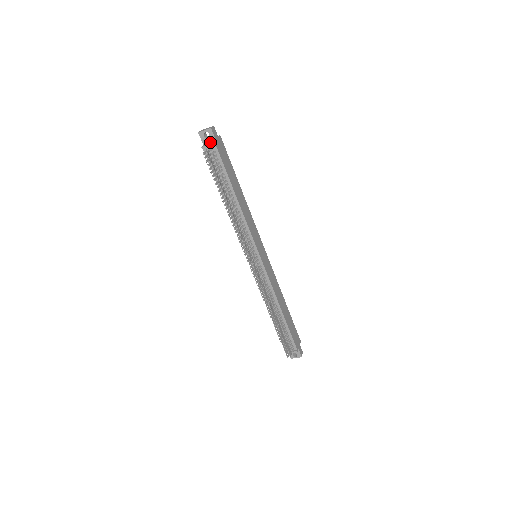
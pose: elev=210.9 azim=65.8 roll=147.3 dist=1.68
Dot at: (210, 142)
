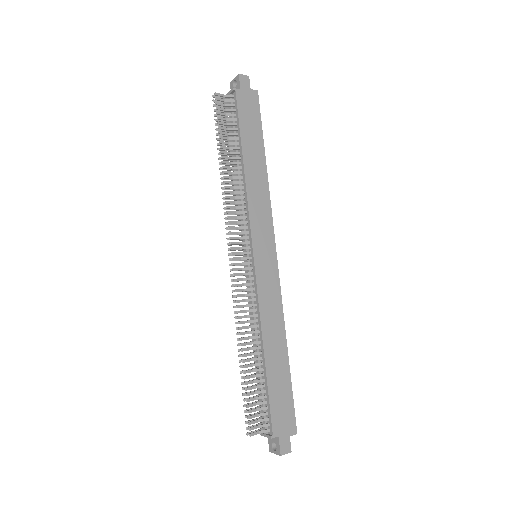
Dot at: occluded
